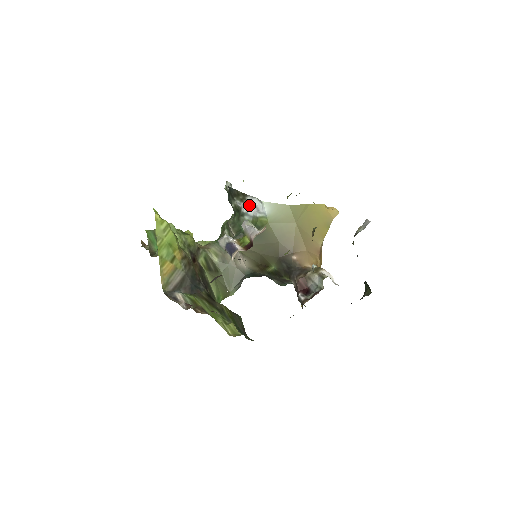
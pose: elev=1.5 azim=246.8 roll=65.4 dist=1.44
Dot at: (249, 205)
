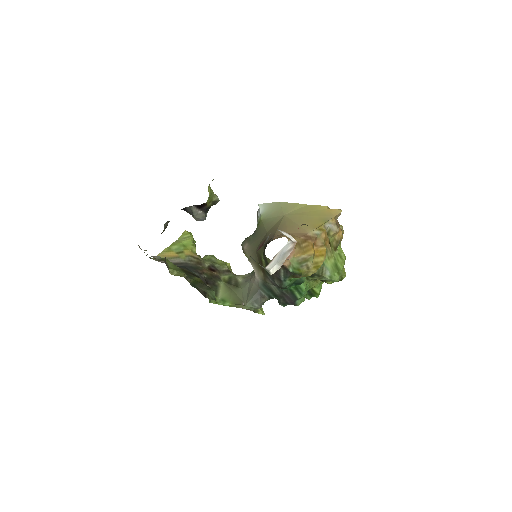
Dot at: occluded
